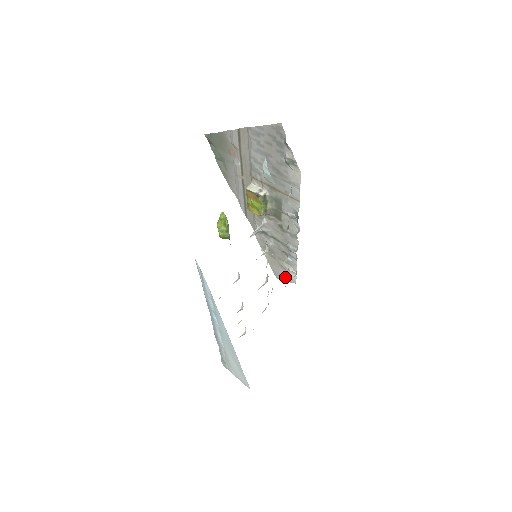
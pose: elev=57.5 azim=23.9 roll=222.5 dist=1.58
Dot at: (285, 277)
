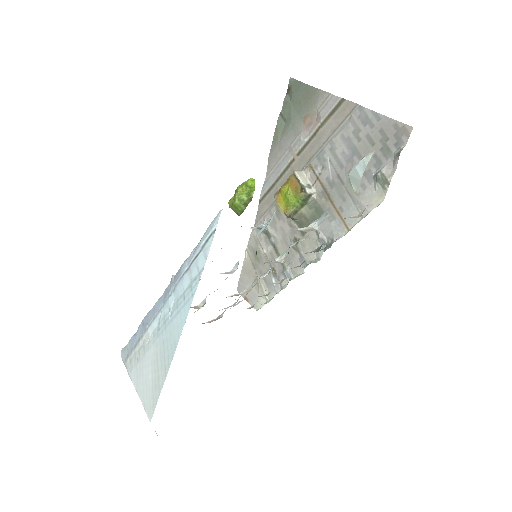
Dot at: (250, 296)
